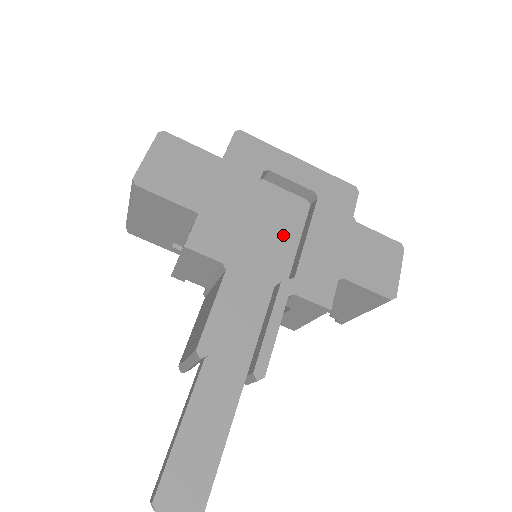
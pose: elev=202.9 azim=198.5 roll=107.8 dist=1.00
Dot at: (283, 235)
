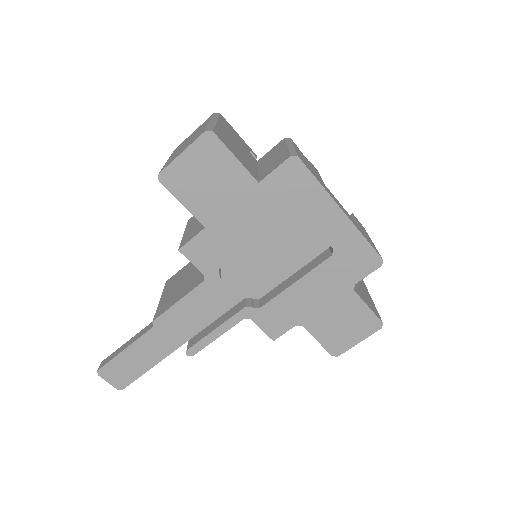
Dot at: (282, 263)
